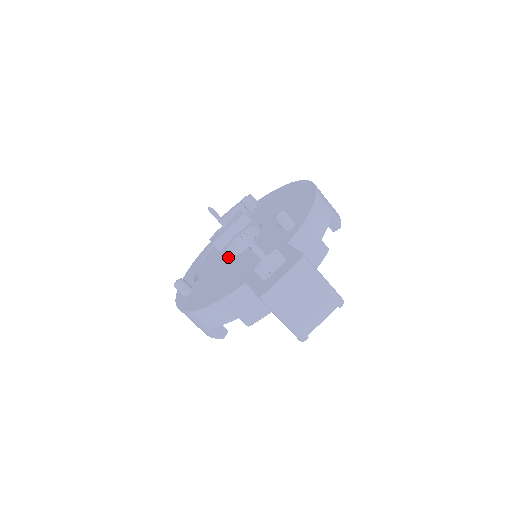
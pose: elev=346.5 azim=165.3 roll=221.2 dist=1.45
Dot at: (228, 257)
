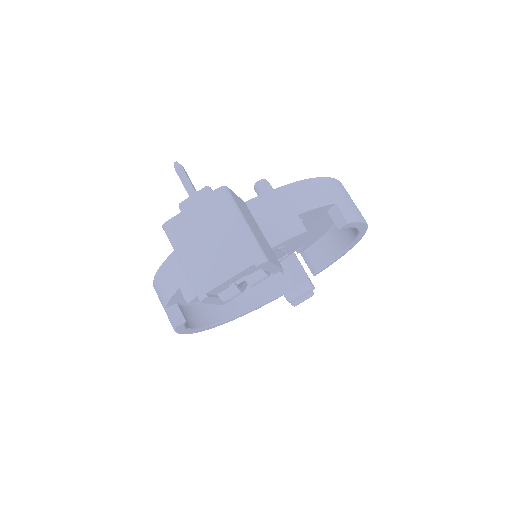
Dot at: occluded
